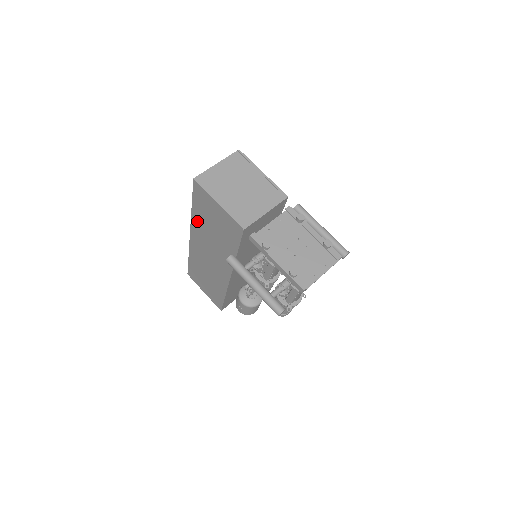
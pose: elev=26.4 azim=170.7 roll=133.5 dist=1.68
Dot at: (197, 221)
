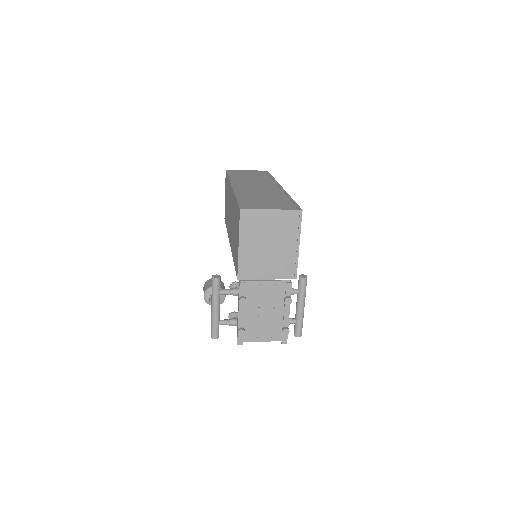
Dot at: (234, 203)
